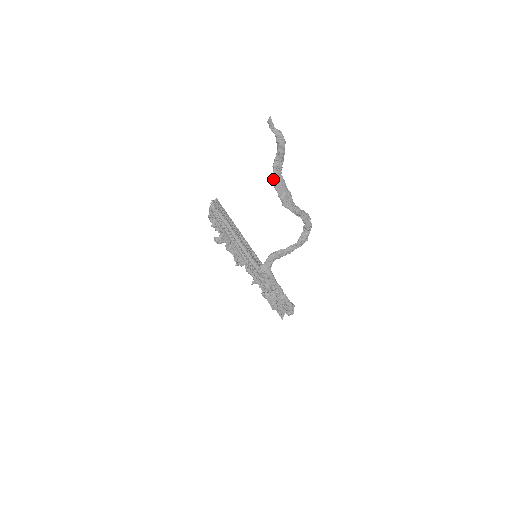
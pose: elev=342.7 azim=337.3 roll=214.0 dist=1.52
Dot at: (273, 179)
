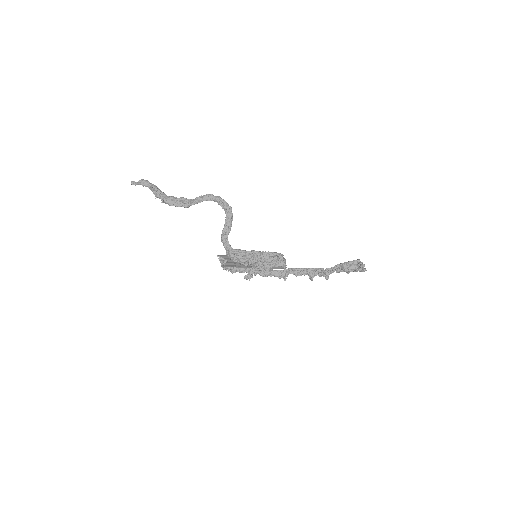
Dot at: (165, 203)
